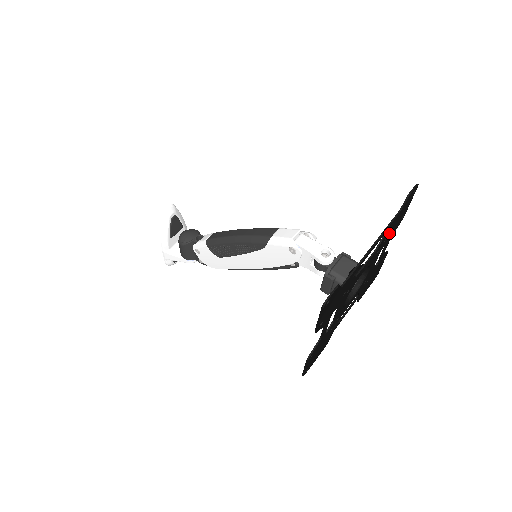
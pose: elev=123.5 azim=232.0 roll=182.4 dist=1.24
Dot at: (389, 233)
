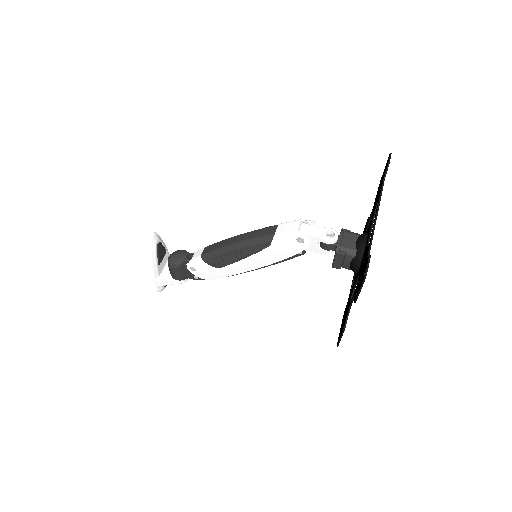
Dot at: occluded
